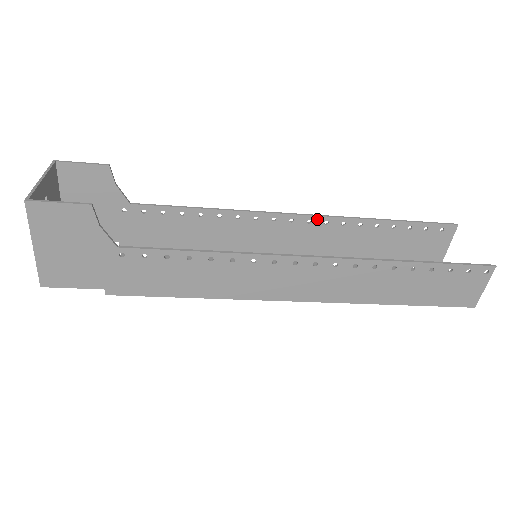
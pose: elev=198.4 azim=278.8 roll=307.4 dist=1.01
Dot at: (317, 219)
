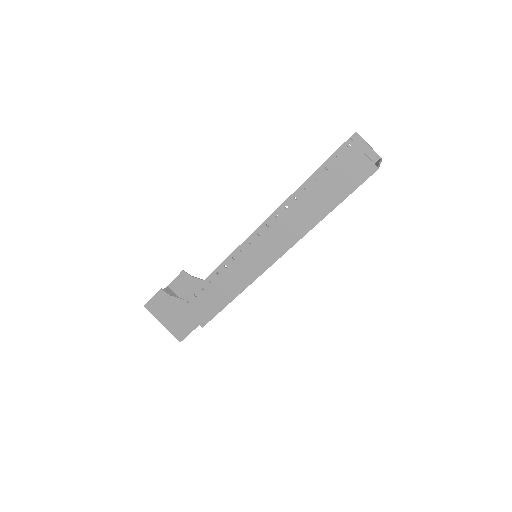
Dot at: occluded
